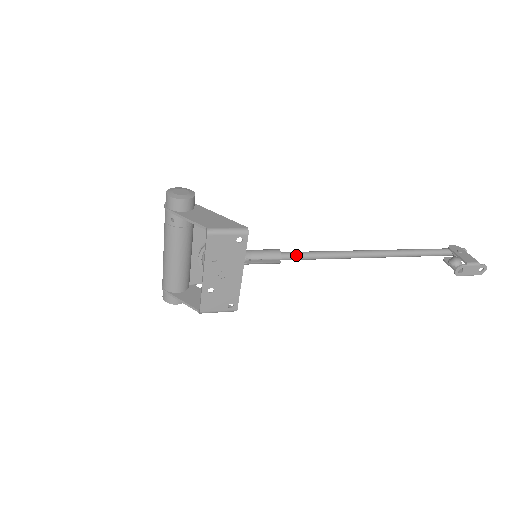
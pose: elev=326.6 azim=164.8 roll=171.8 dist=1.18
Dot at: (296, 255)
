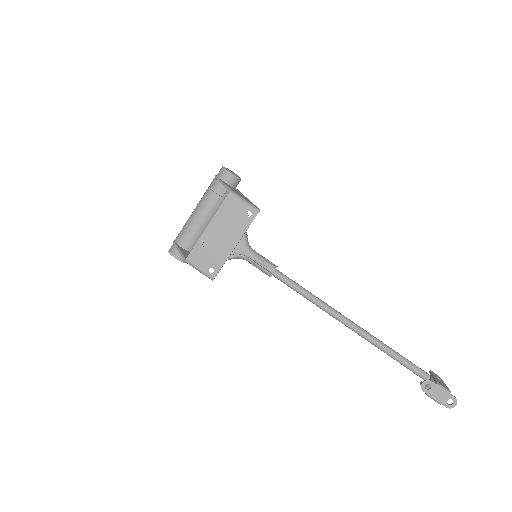
Dot at: (288, 279)
